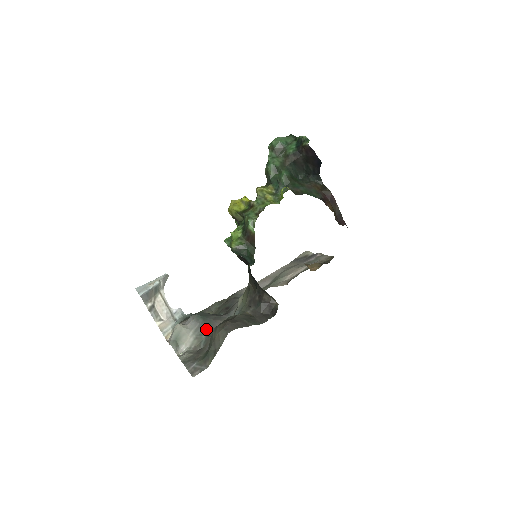
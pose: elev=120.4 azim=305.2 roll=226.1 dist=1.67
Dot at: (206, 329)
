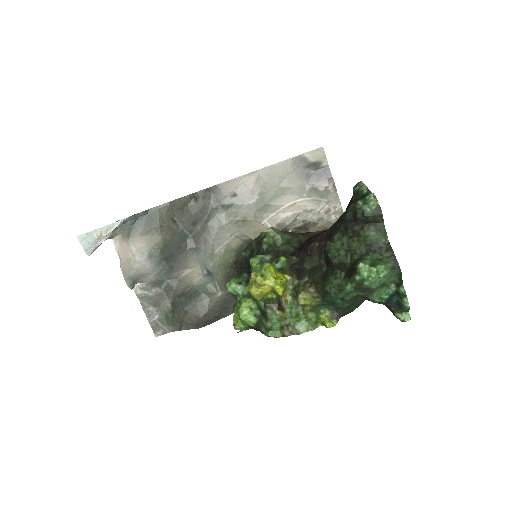
Dot at: (169, 273)
